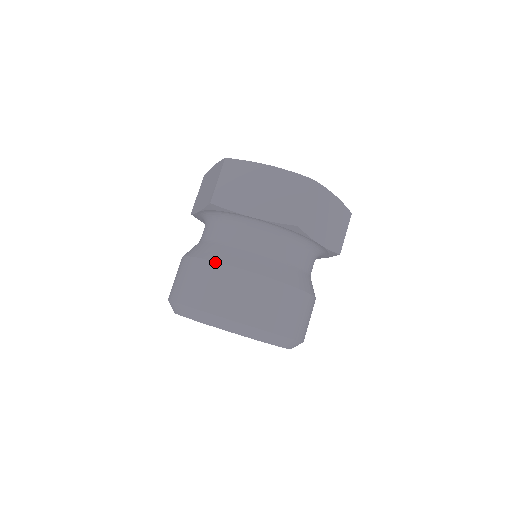
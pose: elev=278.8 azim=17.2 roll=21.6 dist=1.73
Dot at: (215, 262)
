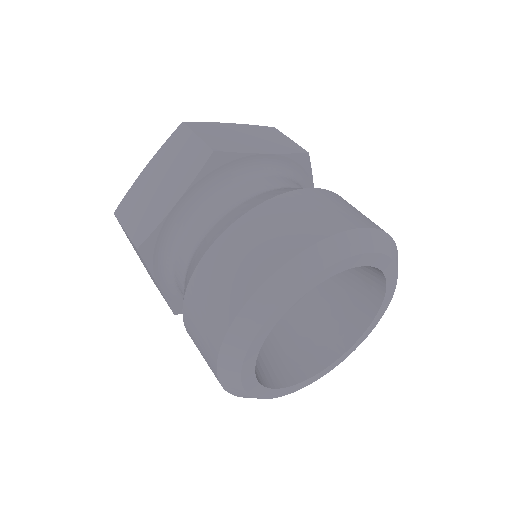
Dot at: (193, 274)
